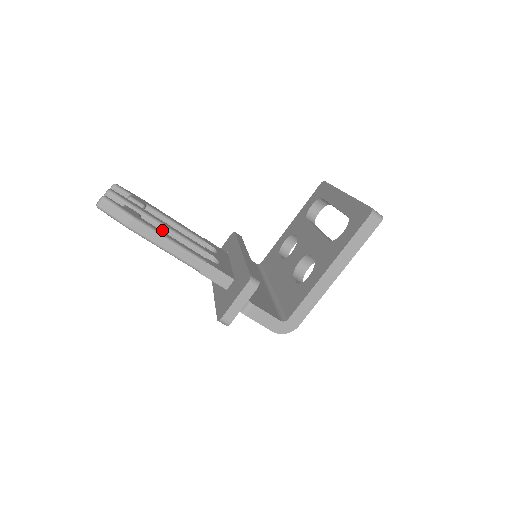
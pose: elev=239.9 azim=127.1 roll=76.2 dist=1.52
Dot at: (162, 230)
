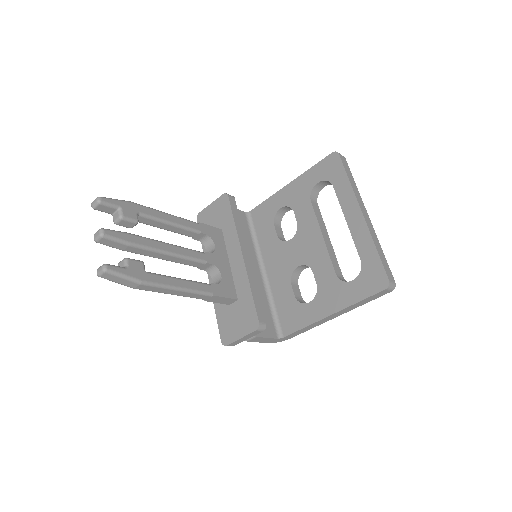
Dot at: (163, 256)
